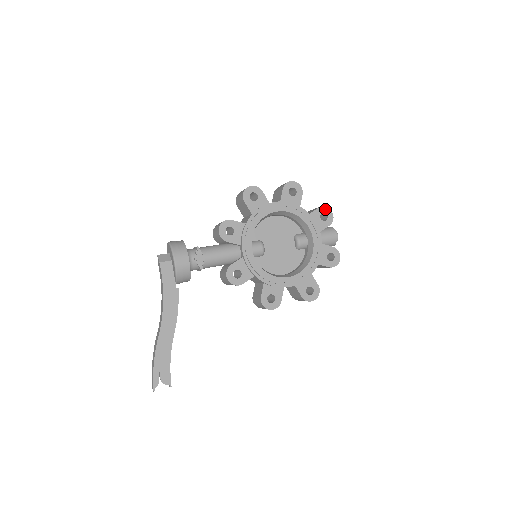
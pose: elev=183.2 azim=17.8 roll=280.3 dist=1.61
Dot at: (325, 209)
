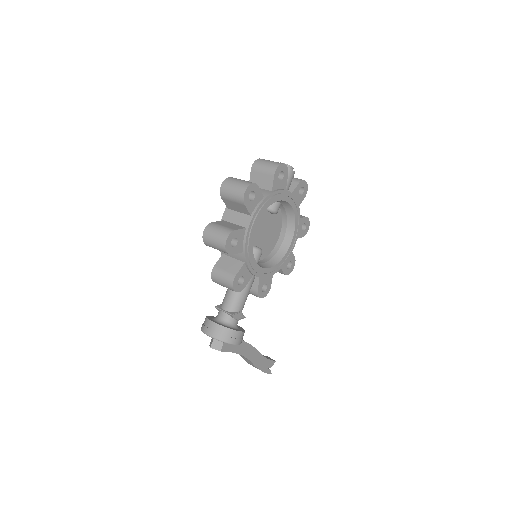
Dot at: (278, 170)
